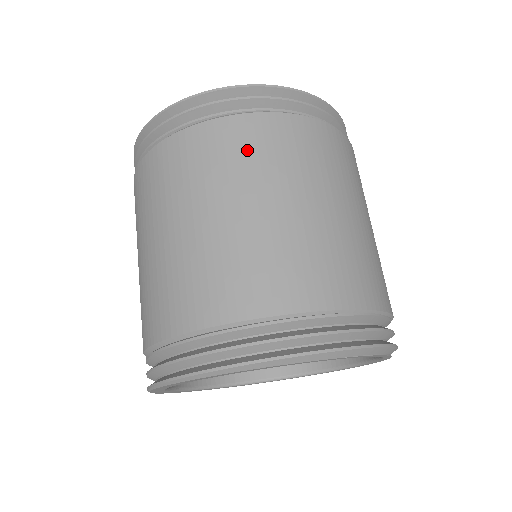
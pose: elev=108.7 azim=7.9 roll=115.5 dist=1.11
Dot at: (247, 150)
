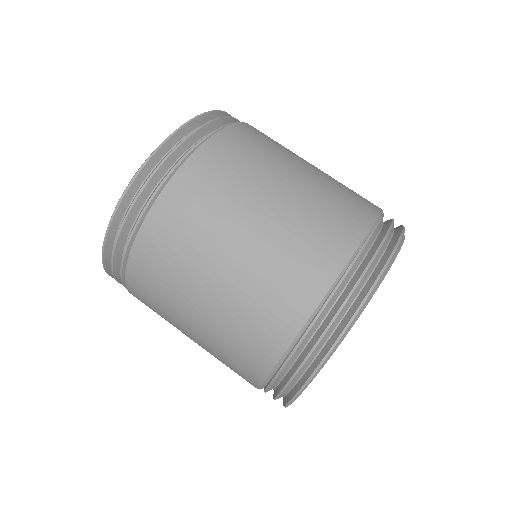
Dot at: (209, 189)
